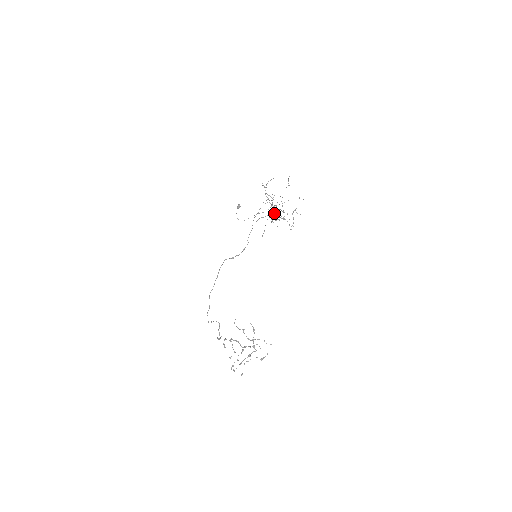
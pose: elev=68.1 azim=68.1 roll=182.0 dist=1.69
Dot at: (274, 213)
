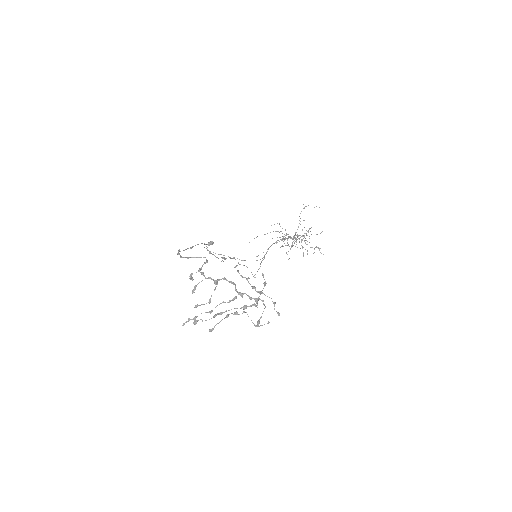
Dot at: occluded
